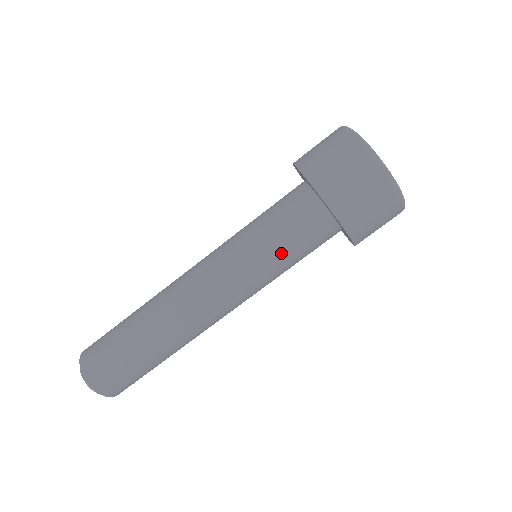
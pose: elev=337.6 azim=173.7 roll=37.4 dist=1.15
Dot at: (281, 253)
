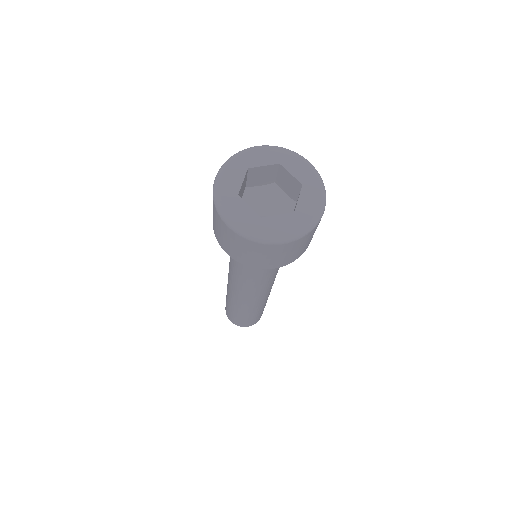
Dot at: occluded
